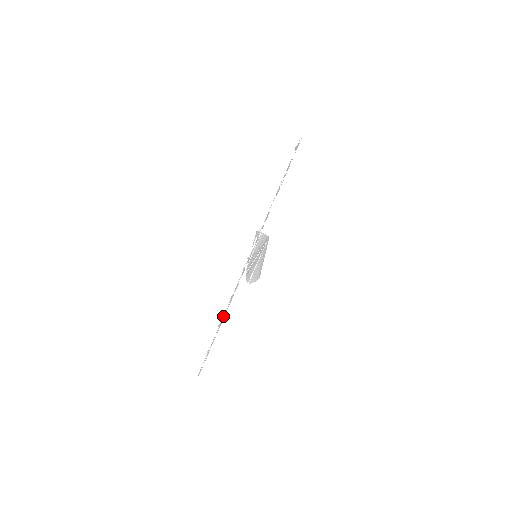
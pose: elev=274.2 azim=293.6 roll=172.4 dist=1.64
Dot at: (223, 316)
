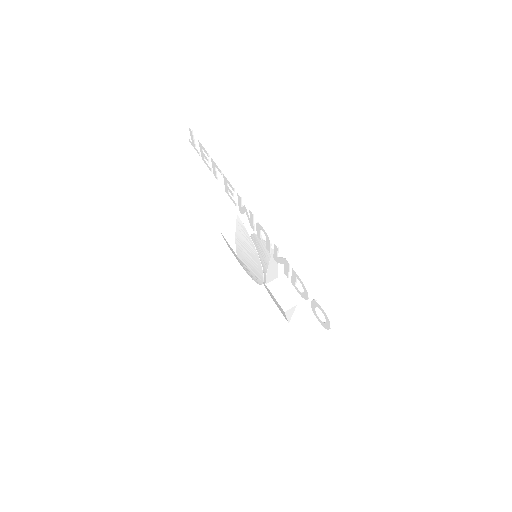
Dot at: (286, 261)
